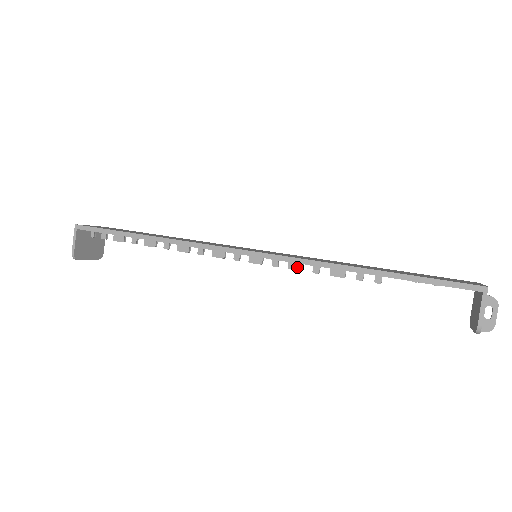
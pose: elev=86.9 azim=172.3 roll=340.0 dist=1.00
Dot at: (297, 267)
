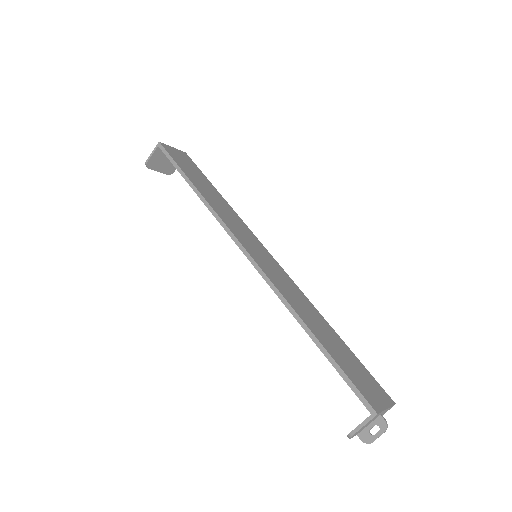
Dot at: occluded
